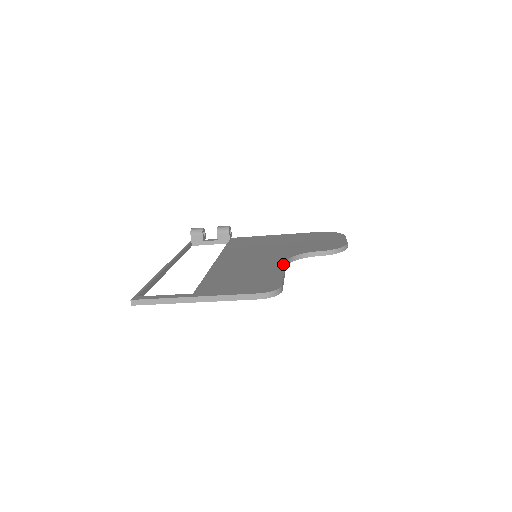
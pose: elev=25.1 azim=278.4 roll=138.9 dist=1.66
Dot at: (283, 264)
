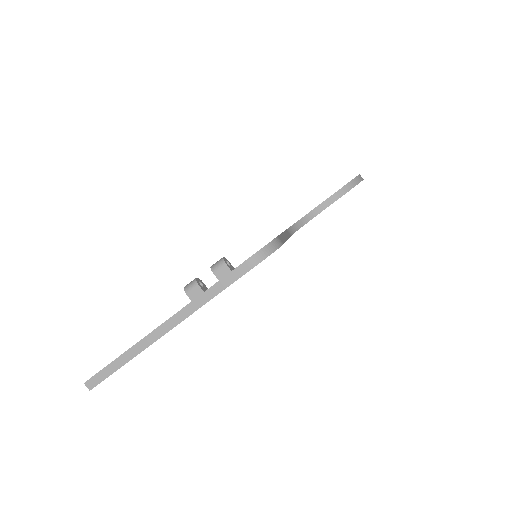
Dot at: occluded
